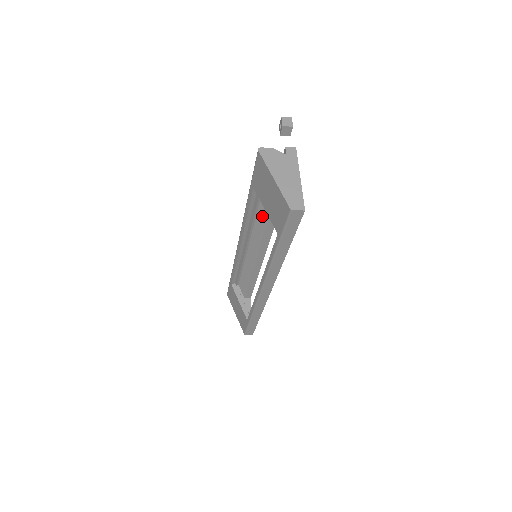
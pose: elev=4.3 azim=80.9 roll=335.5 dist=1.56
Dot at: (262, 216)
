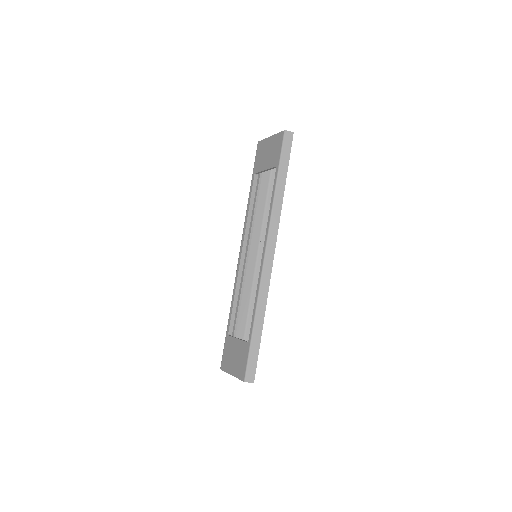
Dot at: (260, 213)
